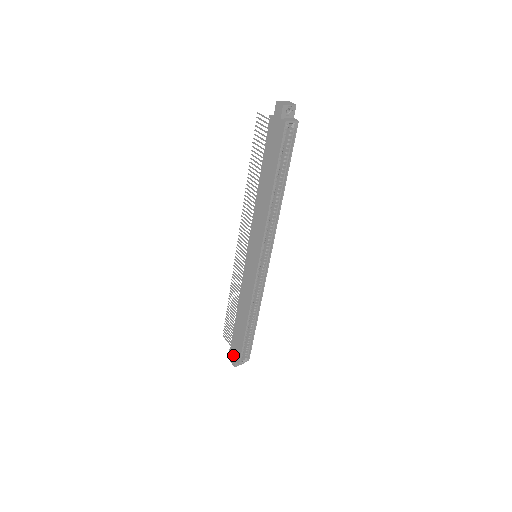
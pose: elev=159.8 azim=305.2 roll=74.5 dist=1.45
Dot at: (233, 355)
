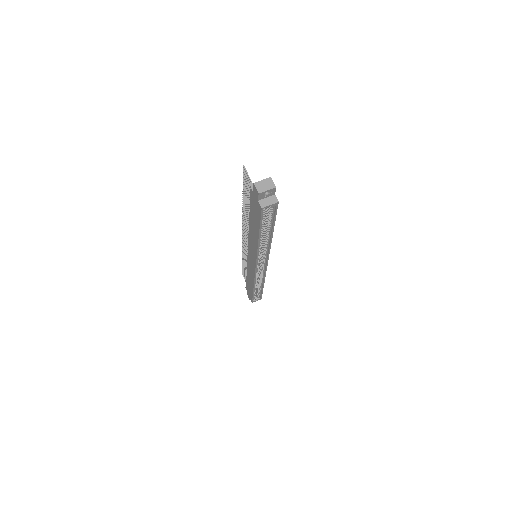
Dot at: (248, 294)
